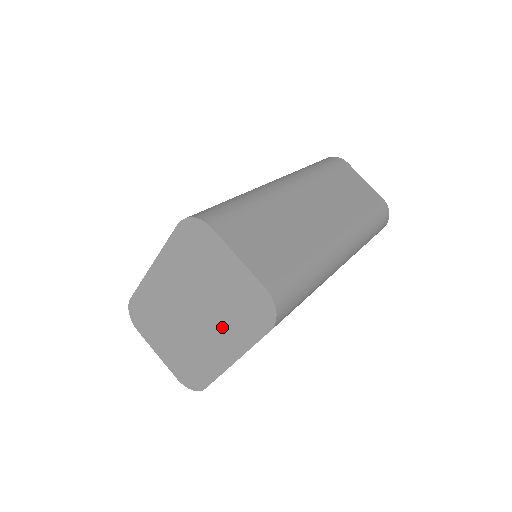
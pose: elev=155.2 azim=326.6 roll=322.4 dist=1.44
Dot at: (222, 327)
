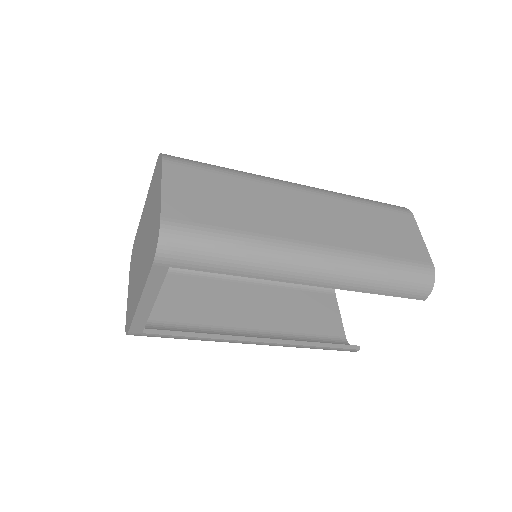
Dot at: (144, 263)
